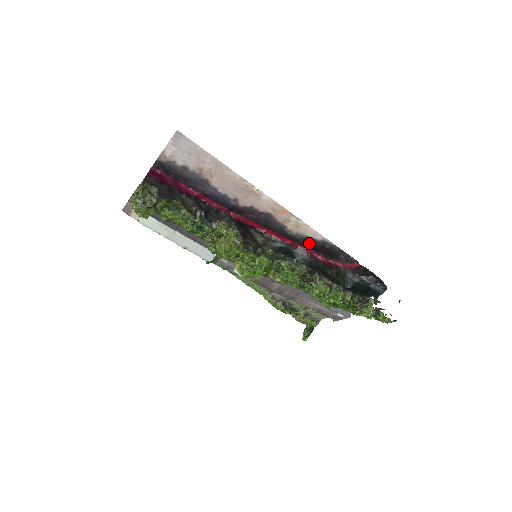
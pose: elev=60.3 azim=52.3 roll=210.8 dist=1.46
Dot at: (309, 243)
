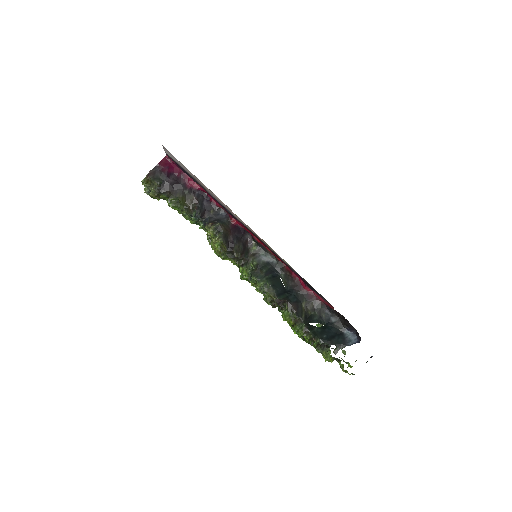
Dot at: (293, 270)
